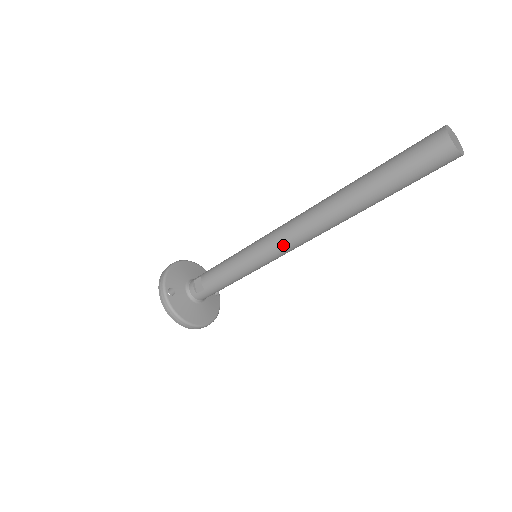
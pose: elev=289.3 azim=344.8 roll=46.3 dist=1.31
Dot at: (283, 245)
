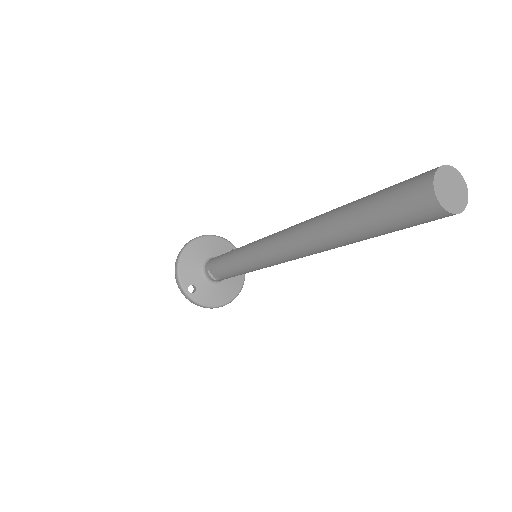
Dot at: (278, 263)
